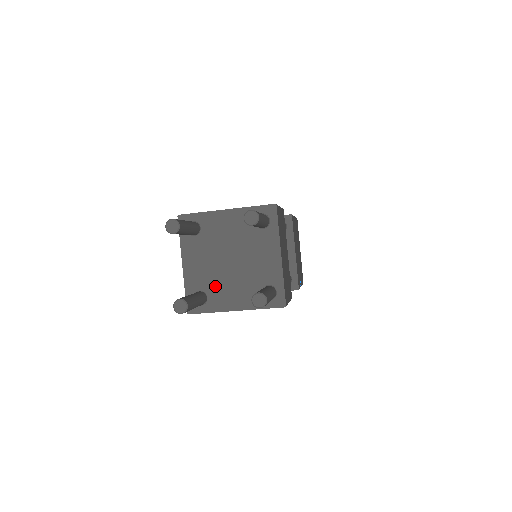
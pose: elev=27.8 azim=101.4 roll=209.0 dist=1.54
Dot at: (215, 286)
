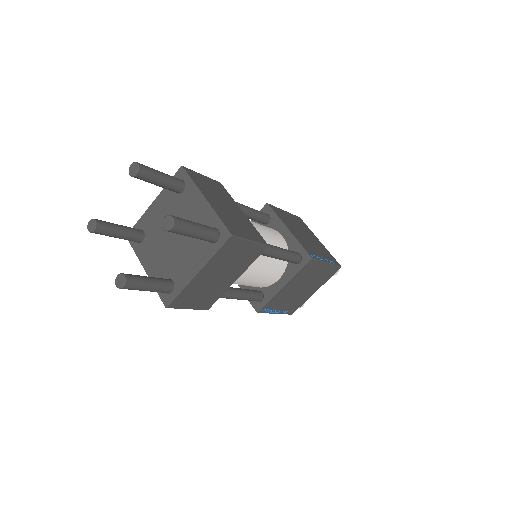
Dot at: (174, 266)
